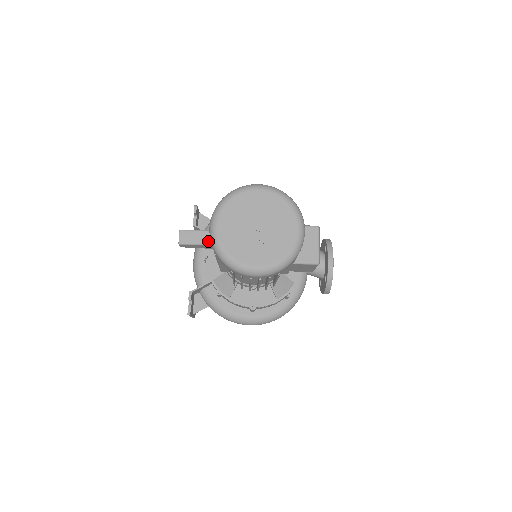
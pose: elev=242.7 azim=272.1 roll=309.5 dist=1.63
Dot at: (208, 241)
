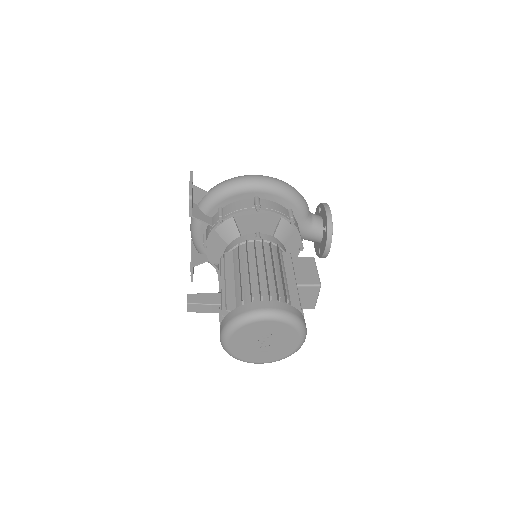
Dot at: (215, 311)
